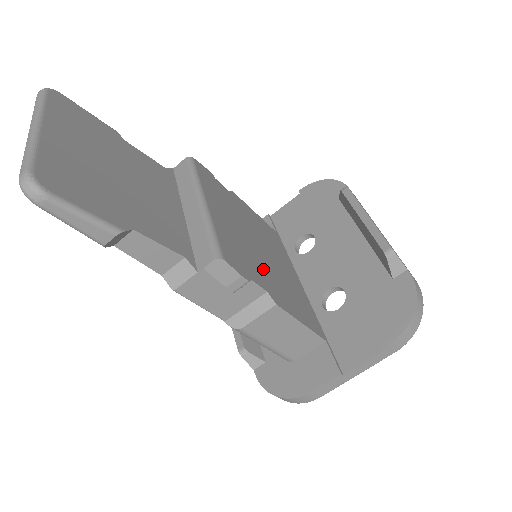
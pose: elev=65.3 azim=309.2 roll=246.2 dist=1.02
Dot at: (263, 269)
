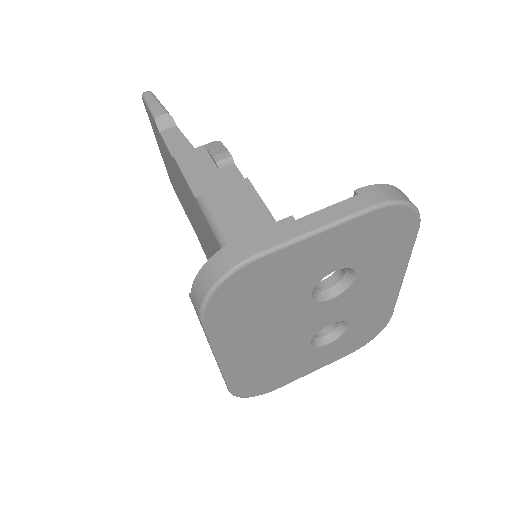
Dot at: occluded
